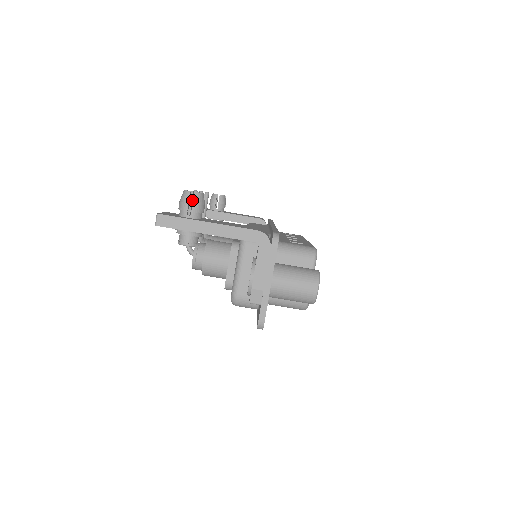
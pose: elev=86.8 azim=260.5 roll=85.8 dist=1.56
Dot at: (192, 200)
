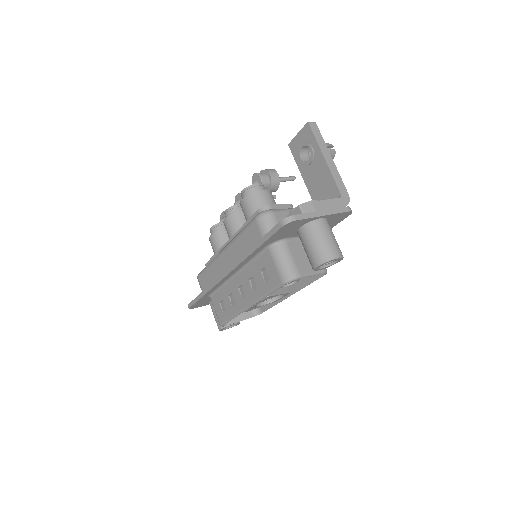
Dot at: occluded
